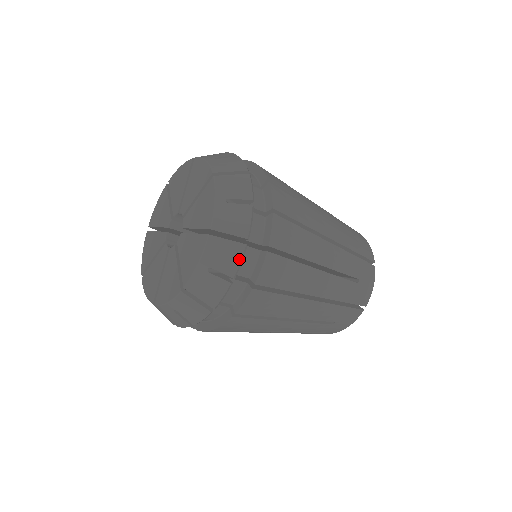
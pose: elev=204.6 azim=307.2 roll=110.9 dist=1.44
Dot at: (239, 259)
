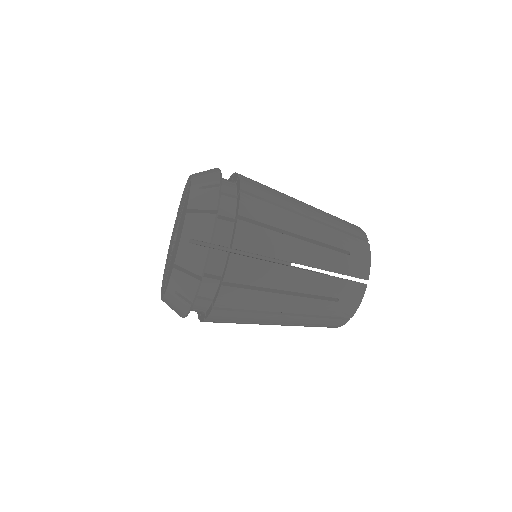
Dot at: (212, 226)
